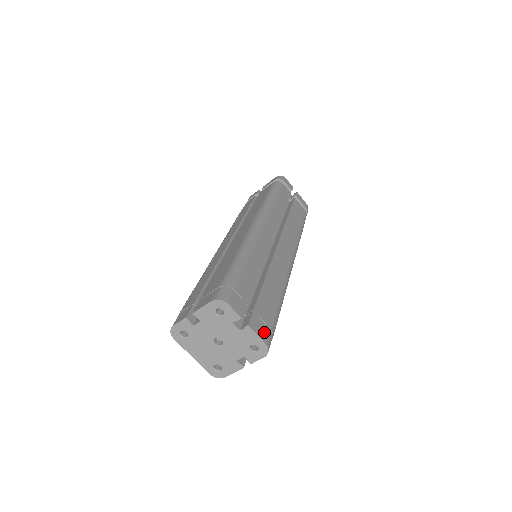
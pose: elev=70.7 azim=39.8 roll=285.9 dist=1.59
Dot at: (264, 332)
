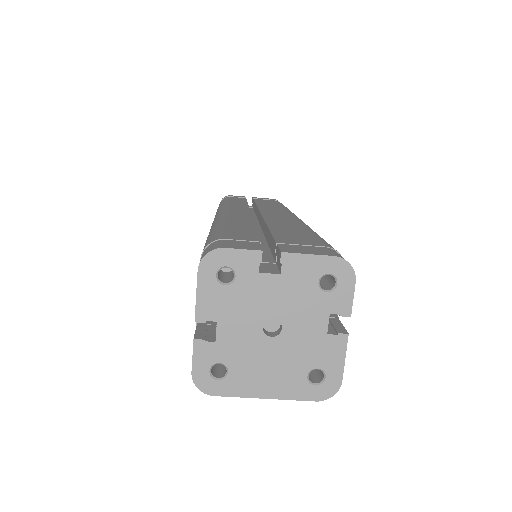
Dot at: (318, 251)
